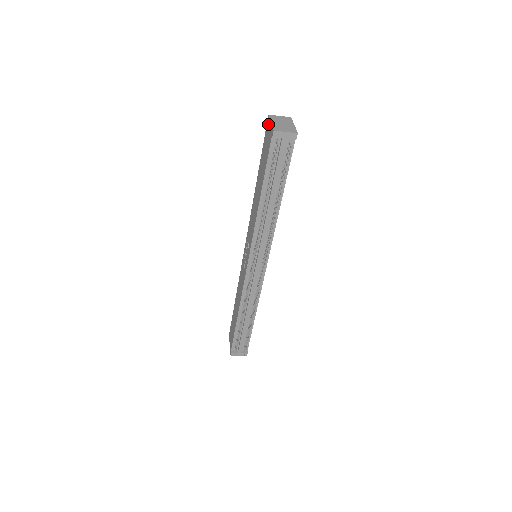
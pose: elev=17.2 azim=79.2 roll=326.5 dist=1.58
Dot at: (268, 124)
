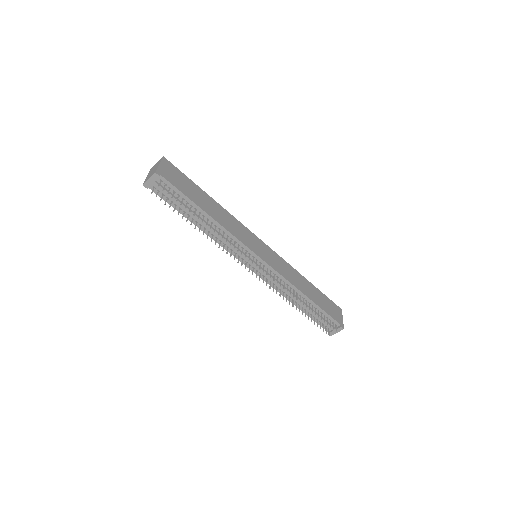
Dot at: occluded
